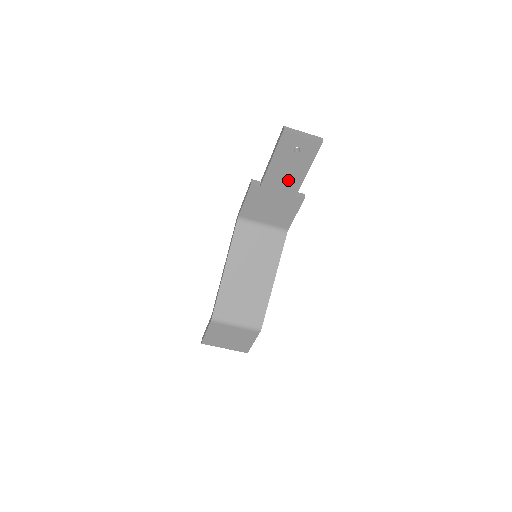
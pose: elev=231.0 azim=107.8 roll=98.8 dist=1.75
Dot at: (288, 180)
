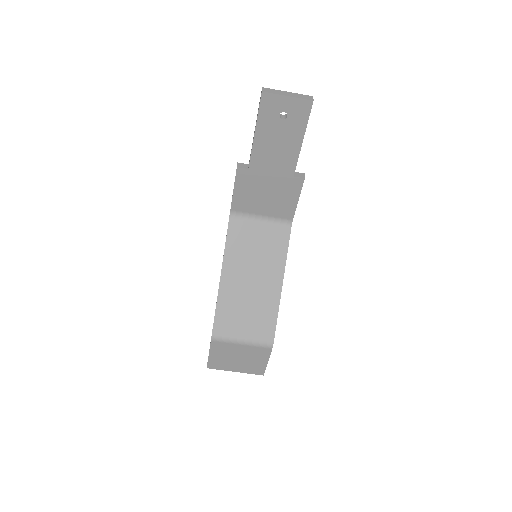
Dot at: (280, 157)
